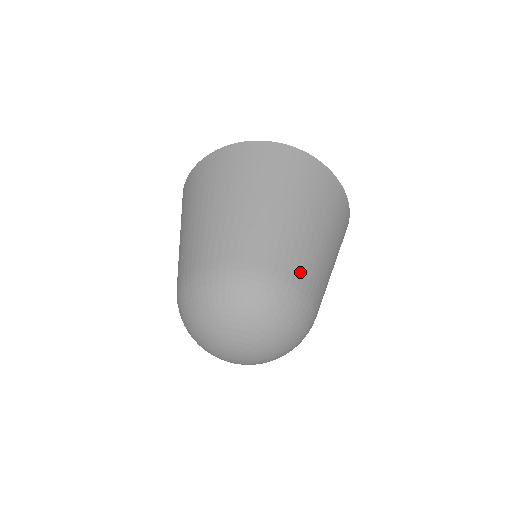
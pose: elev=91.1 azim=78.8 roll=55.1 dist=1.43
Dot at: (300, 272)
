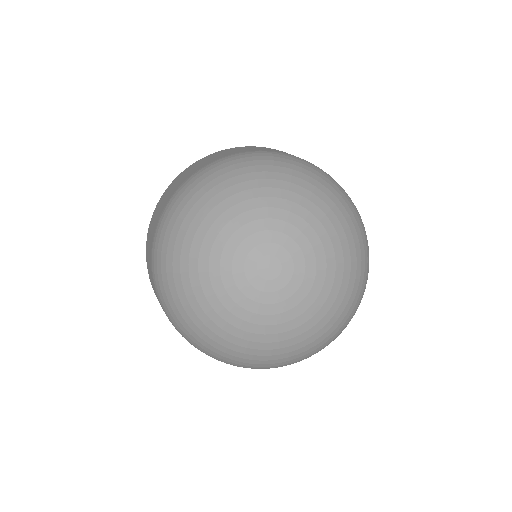
Dot at: occluded
